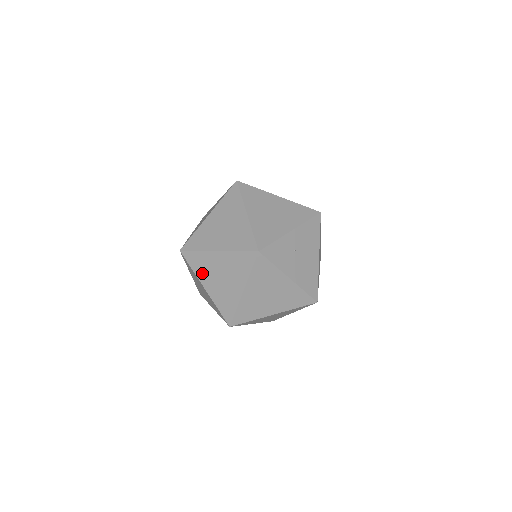
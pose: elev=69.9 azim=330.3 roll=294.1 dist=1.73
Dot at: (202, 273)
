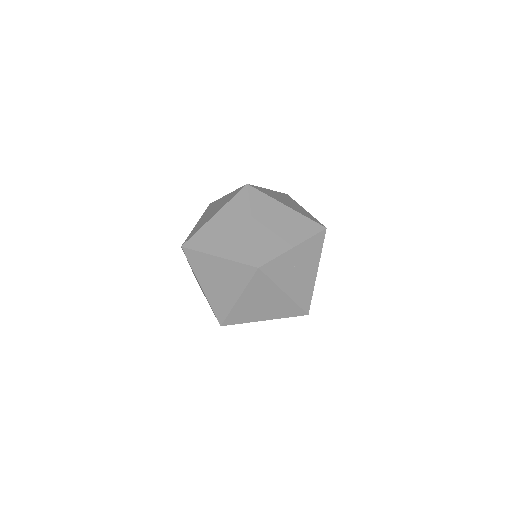
Dot at: (200, 273)
